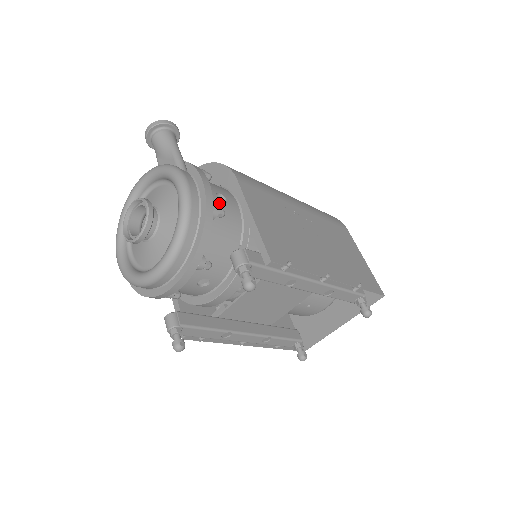
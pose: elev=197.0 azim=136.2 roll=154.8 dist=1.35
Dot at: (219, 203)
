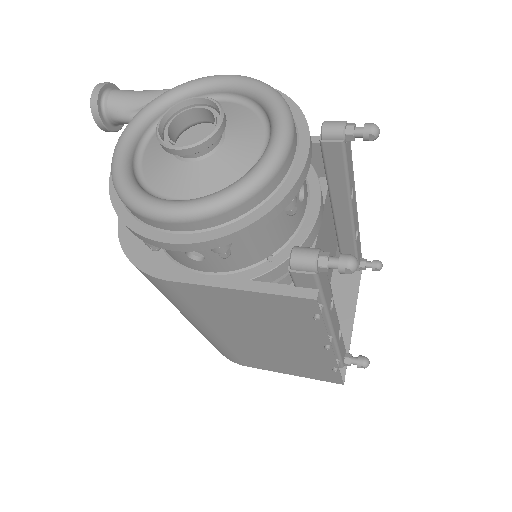
Dot at: occluded
